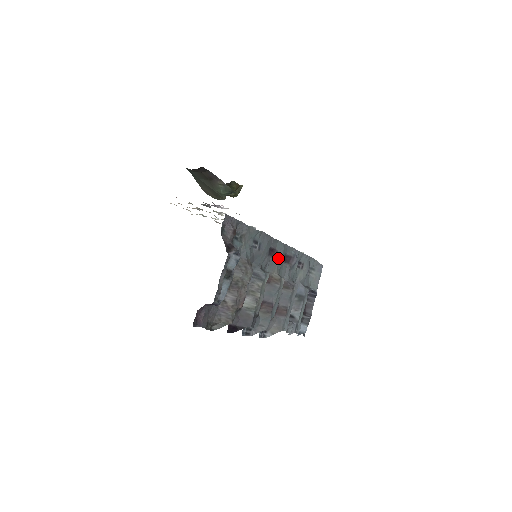
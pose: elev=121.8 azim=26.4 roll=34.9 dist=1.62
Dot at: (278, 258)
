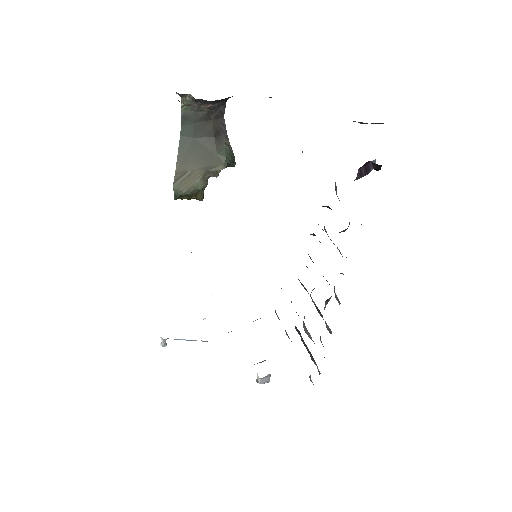
Dot at: occluded
